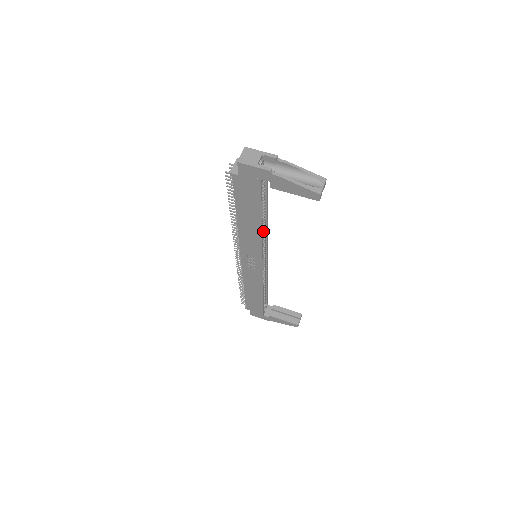
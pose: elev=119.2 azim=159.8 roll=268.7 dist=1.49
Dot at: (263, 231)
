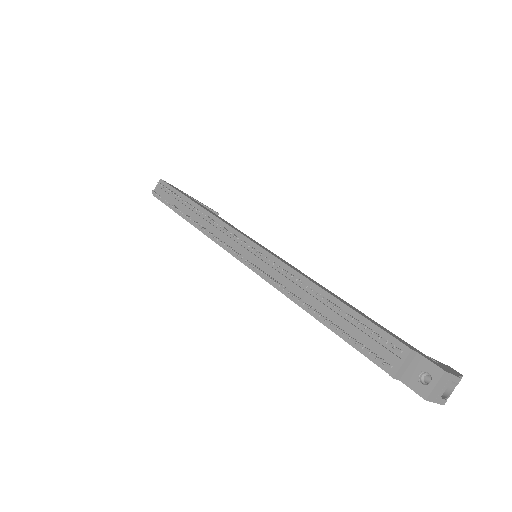
Dot at: occluded
